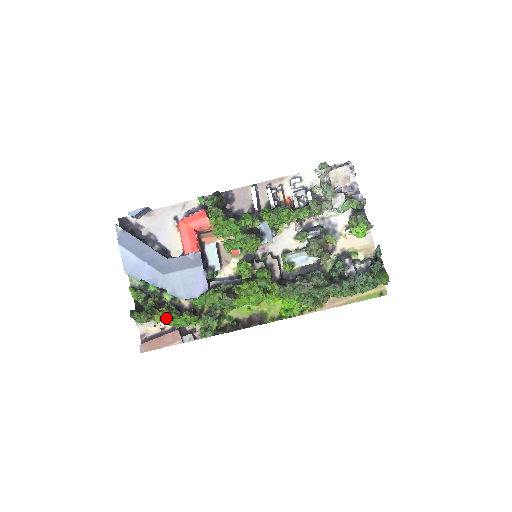
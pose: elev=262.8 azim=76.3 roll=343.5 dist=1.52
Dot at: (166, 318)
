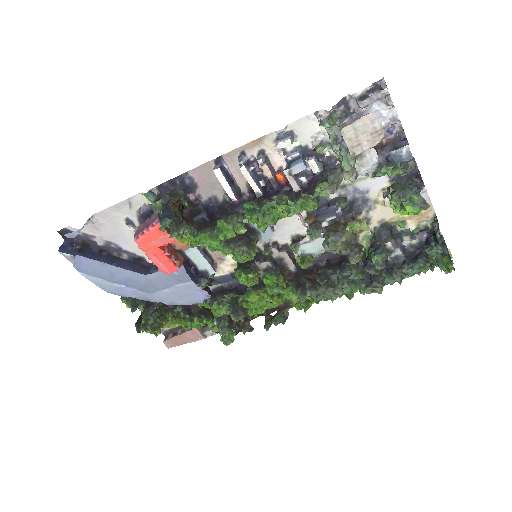
Dot at: (177, 326)
